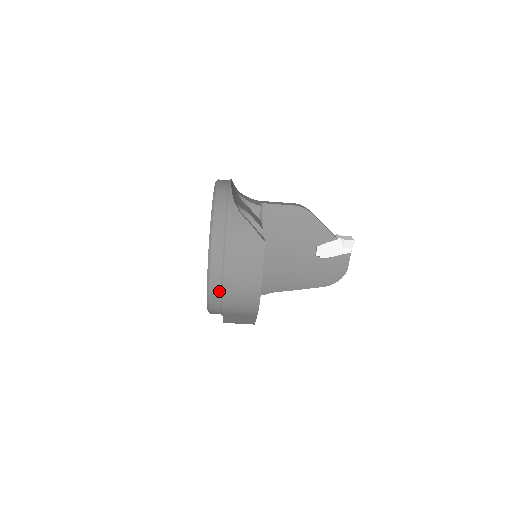
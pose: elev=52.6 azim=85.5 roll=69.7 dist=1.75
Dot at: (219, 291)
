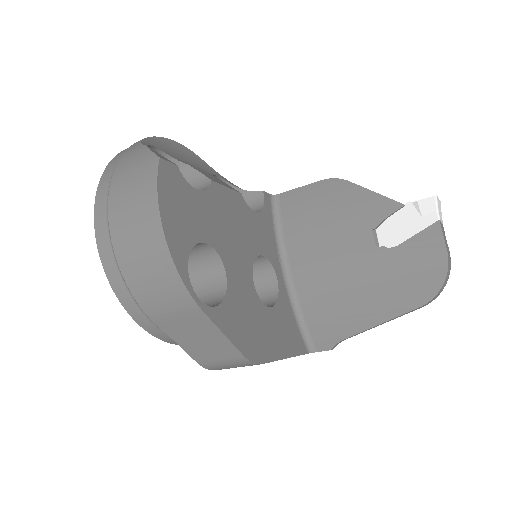
Dot at: (115, 265)
